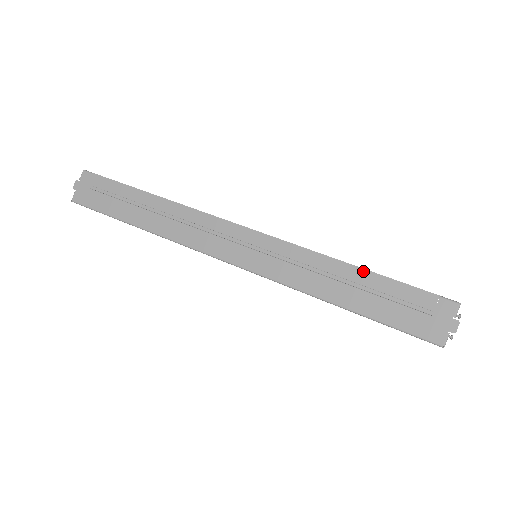
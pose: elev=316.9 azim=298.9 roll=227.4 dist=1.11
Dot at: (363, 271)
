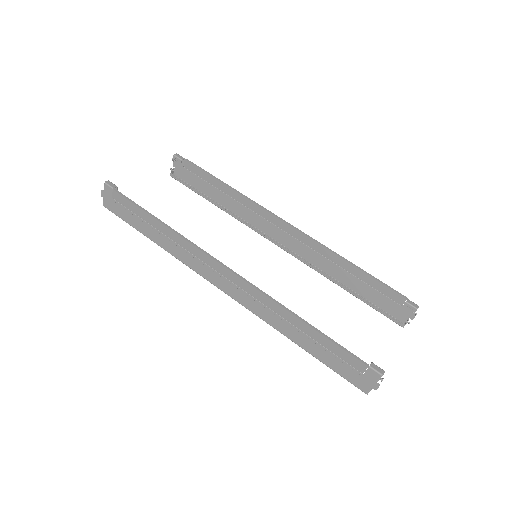
Dot at: (317, 332)
